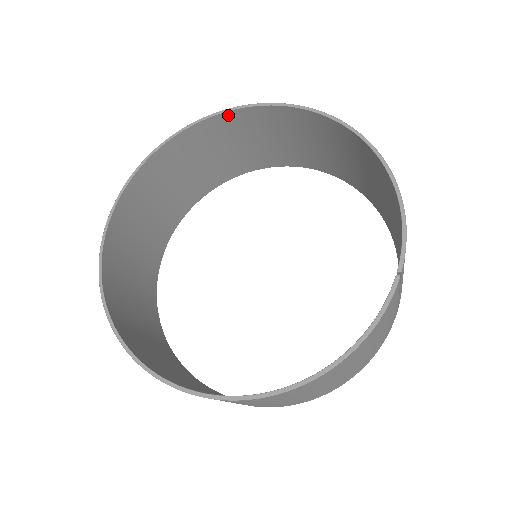
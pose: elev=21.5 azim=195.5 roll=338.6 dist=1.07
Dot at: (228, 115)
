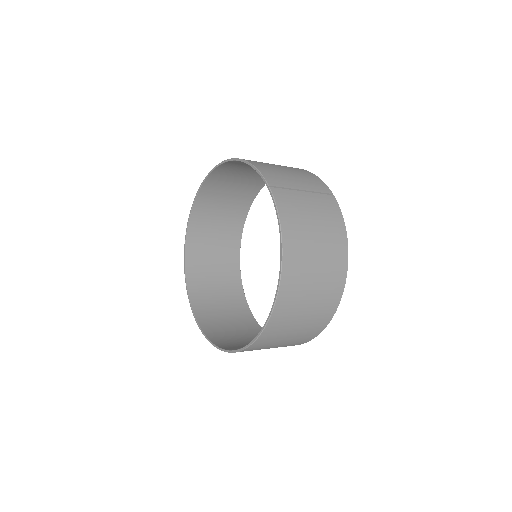
Dot at: (191, 222)
